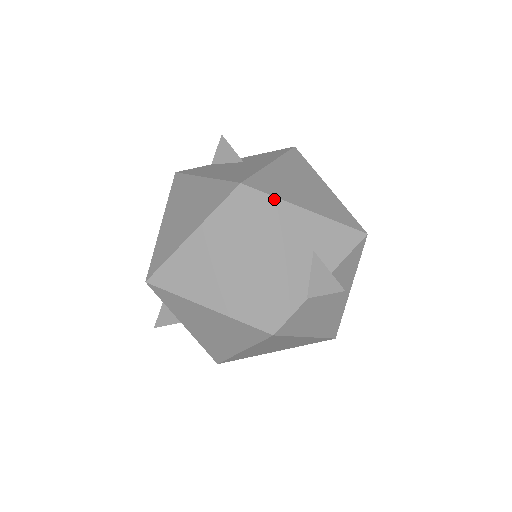
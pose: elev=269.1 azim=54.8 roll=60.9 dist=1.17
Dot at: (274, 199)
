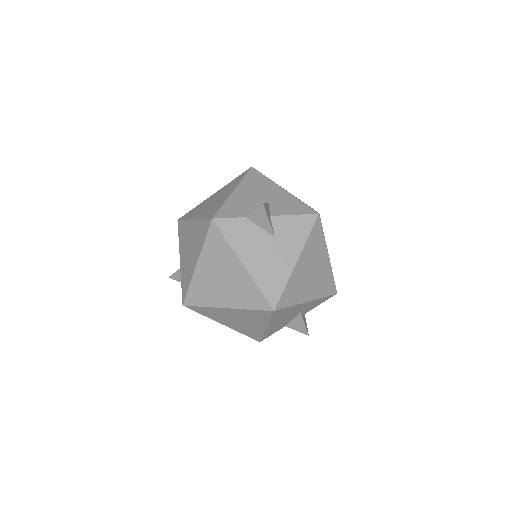
Dot at: (291, 307)
